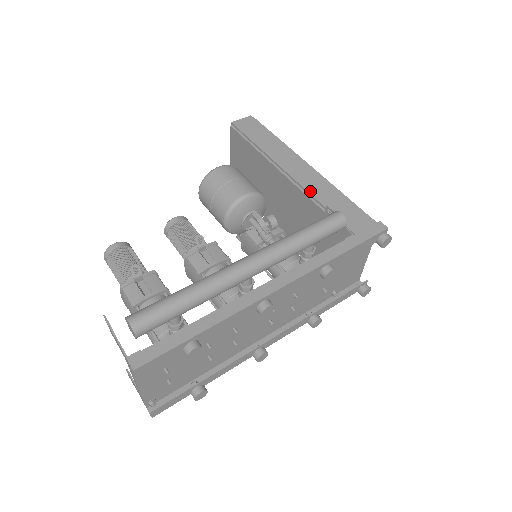
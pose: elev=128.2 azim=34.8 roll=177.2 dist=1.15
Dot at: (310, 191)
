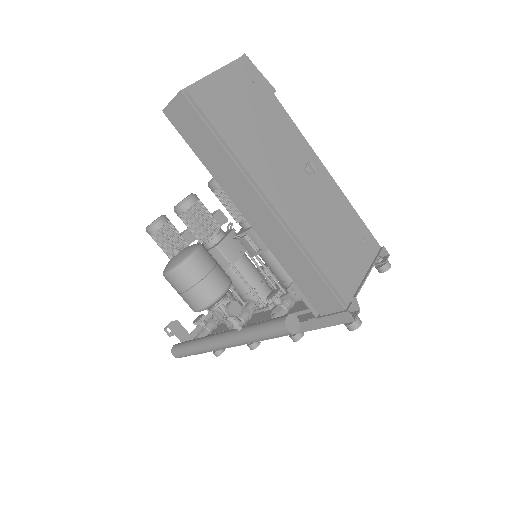
Dot at: (275, 254)
